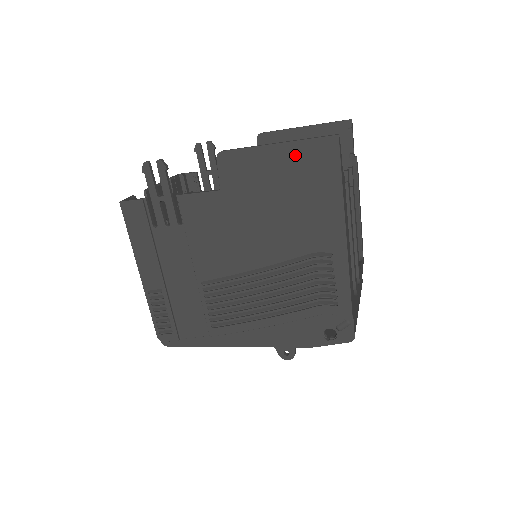
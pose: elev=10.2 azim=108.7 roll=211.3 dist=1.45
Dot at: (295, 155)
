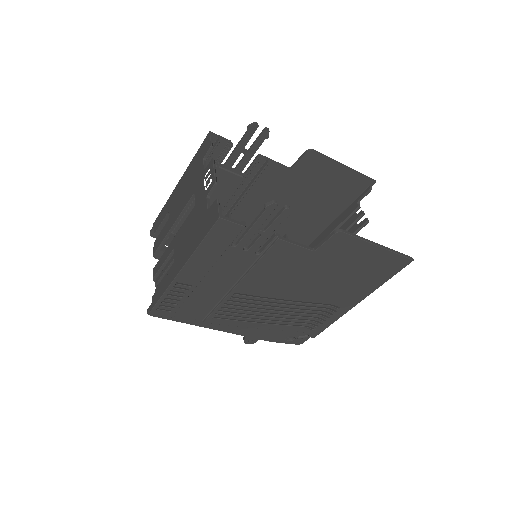
Dot at: (382, 257)
